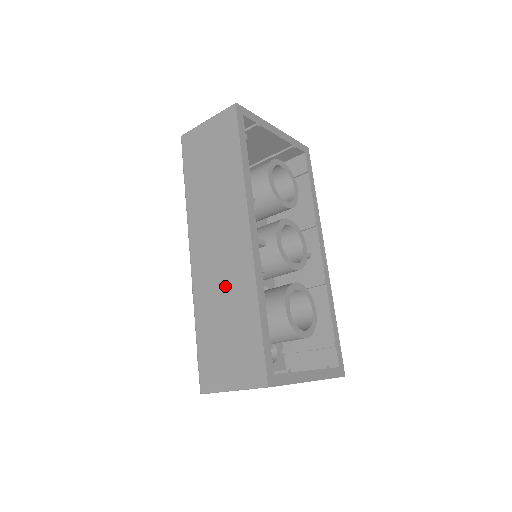
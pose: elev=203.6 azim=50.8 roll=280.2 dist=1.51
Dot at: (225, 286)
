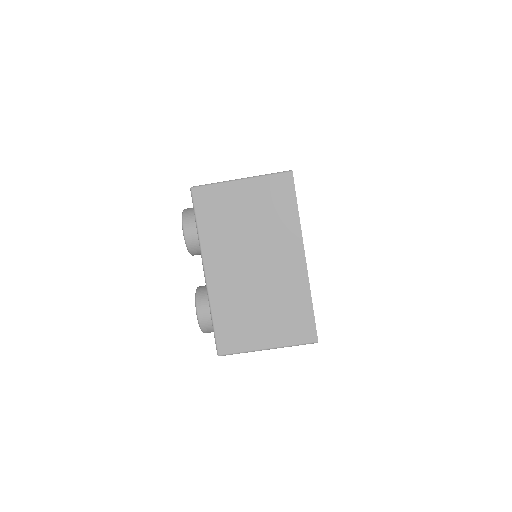
Dot at: occluded
